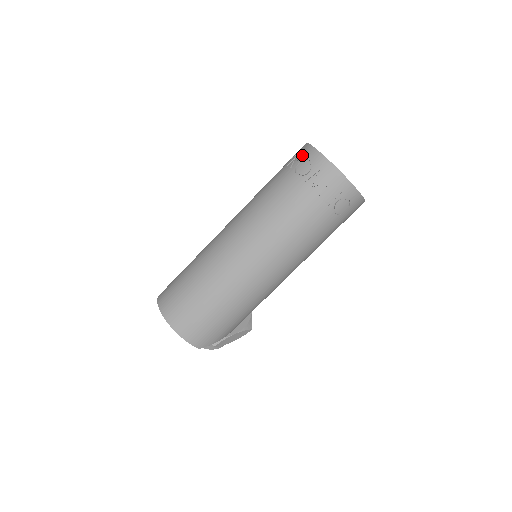
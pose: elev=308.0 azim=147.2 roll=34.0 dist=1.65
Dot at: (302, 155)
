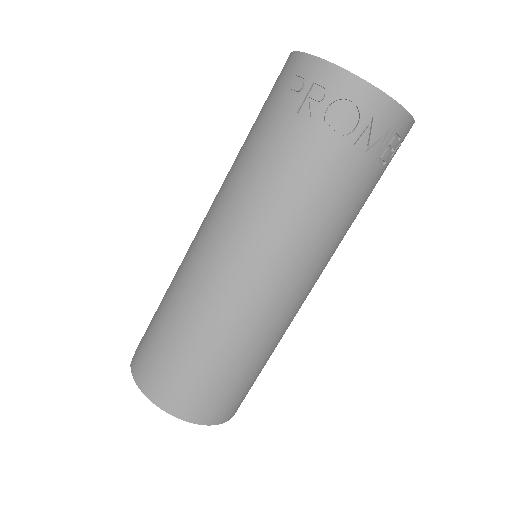
Dot at: (327, 90)
